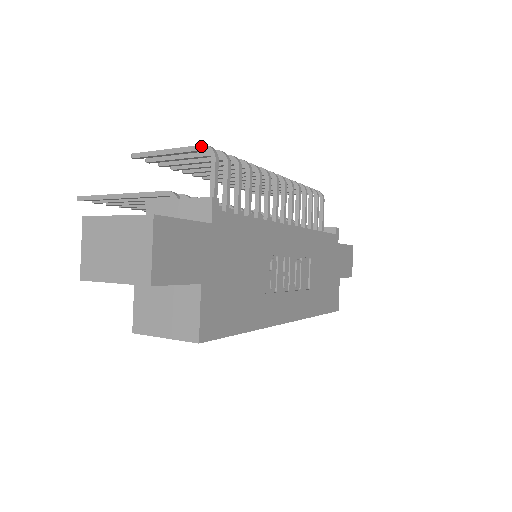
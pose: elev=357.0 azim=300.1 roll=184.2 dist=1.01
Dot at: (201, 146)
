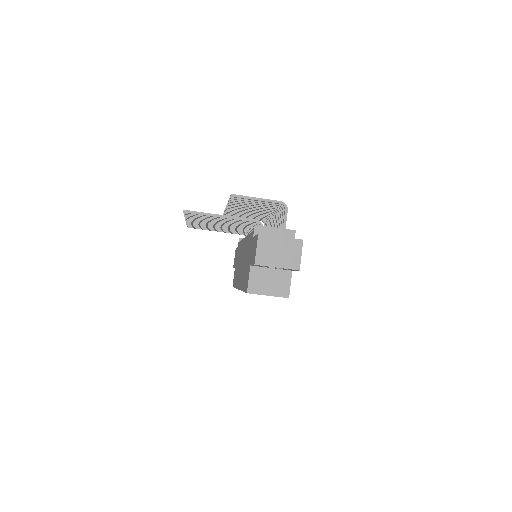
Dot at: (280, 201)
